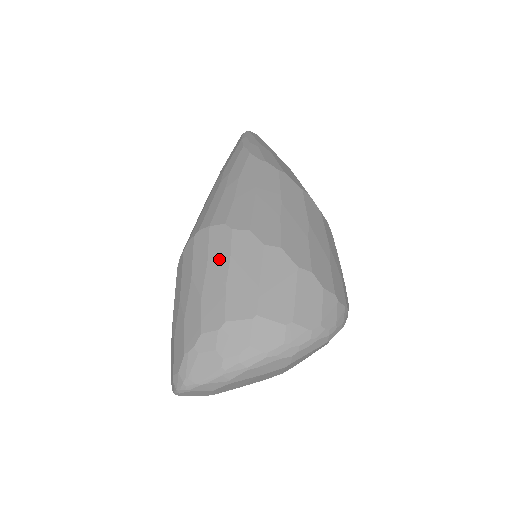
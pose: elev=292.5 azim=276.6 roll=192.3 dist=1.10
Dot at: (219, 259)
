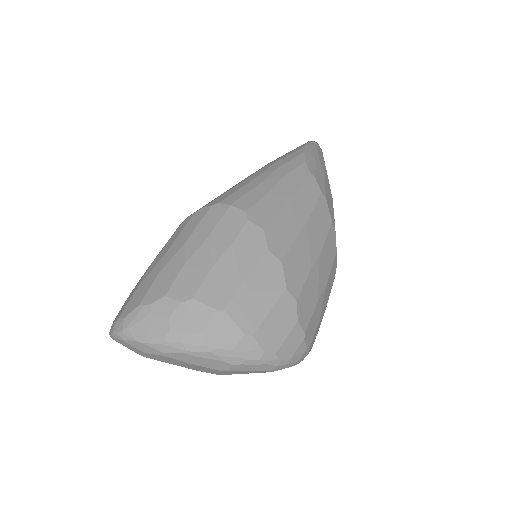
Dot at: (221, 239)
